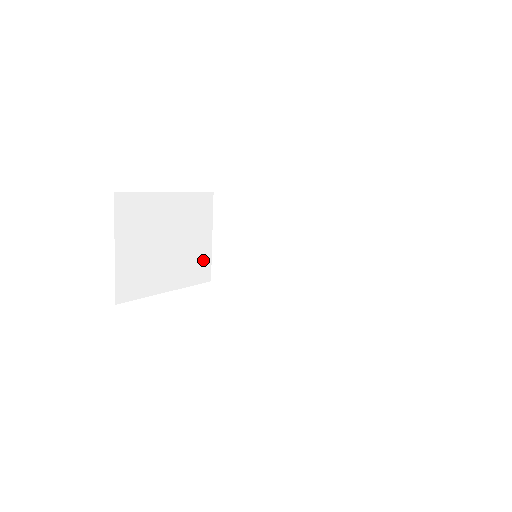
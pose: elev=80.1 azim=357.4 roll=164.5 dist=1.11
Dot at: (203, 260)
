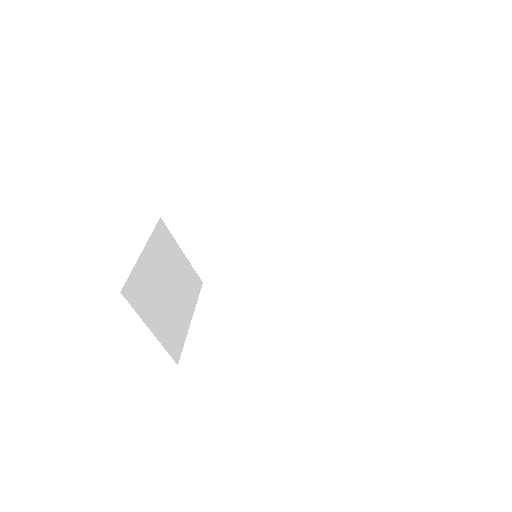
Dot at: (190, 274)
